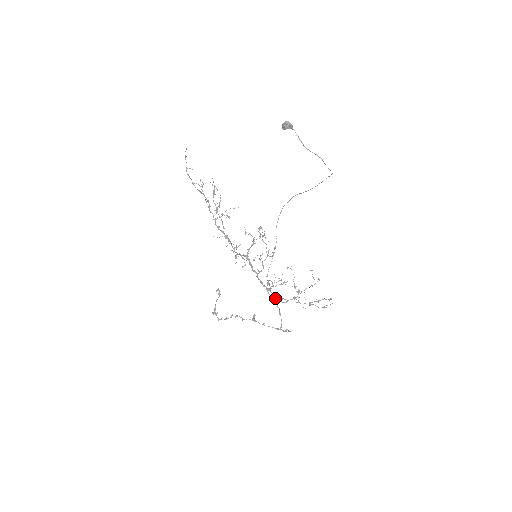
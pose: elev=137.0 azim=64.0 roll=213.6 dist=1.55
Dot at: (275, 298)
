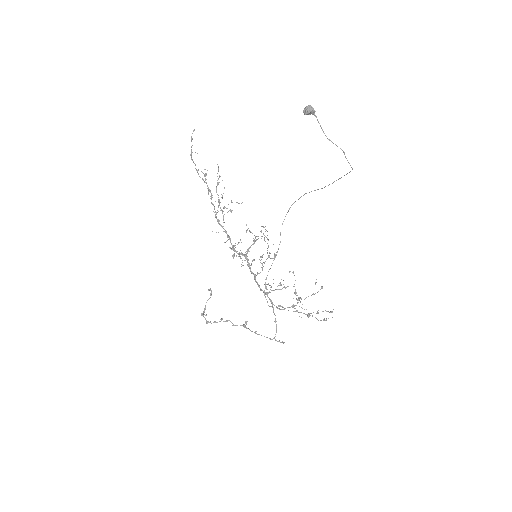
Dot at: (272, 304)
